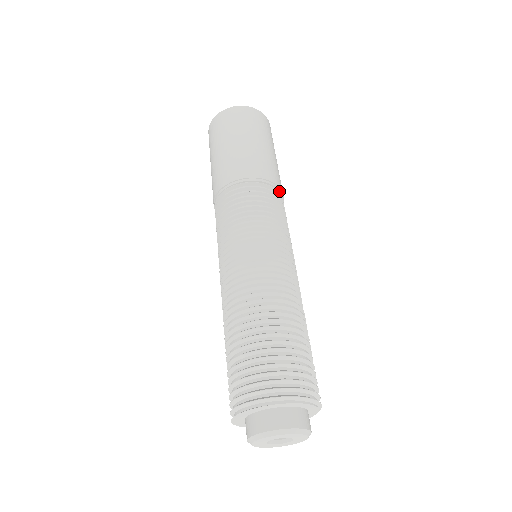
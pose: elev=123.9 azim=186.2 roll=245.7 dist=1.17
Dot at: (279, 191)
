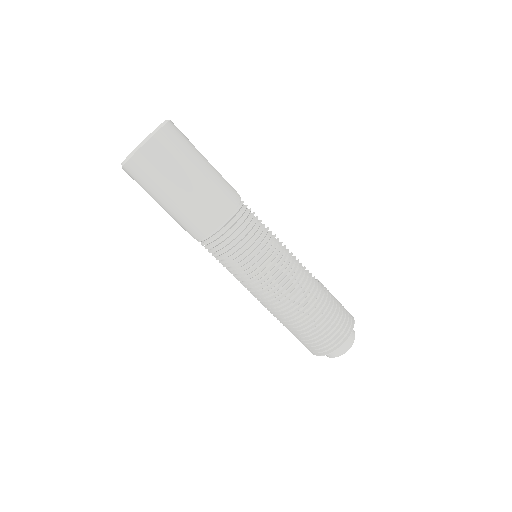
Dot at: (222, 223)
